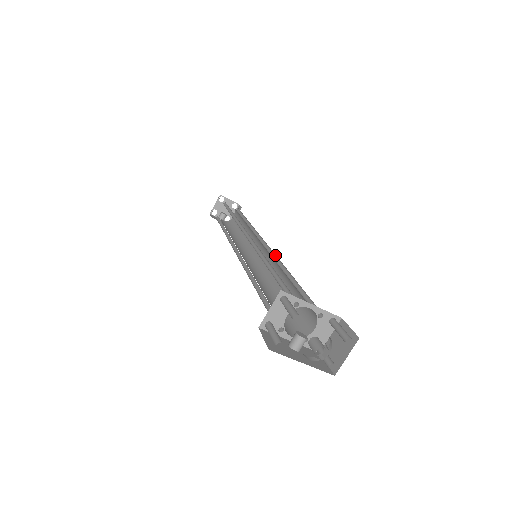
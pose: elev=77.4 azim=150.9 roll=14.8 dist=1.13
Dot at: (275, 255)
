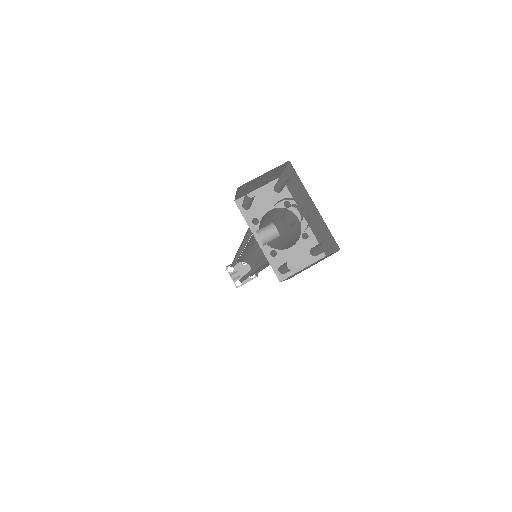
Dot at: occluded
